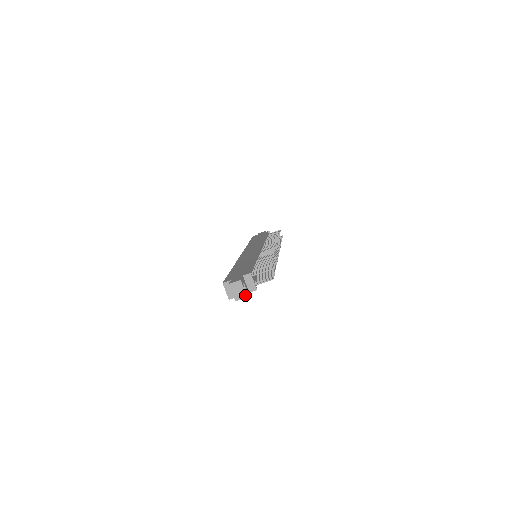
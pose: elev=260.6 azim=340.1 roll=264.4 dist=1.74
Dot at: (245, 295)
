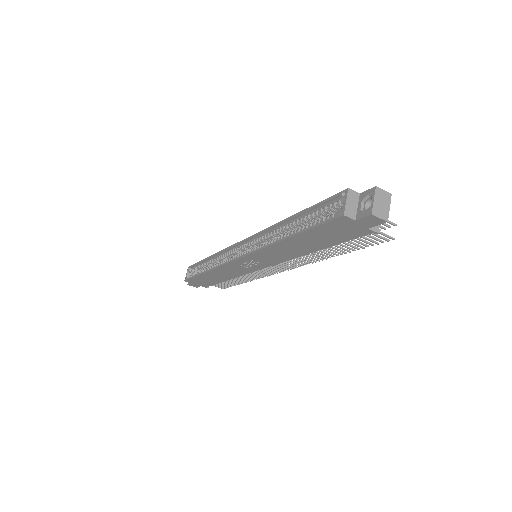
Dot at: (387, 217)
